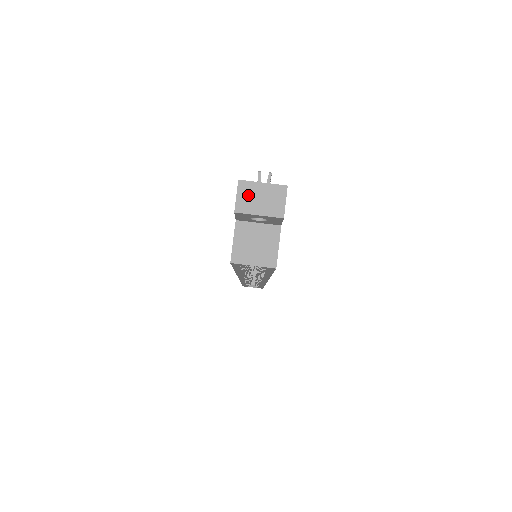
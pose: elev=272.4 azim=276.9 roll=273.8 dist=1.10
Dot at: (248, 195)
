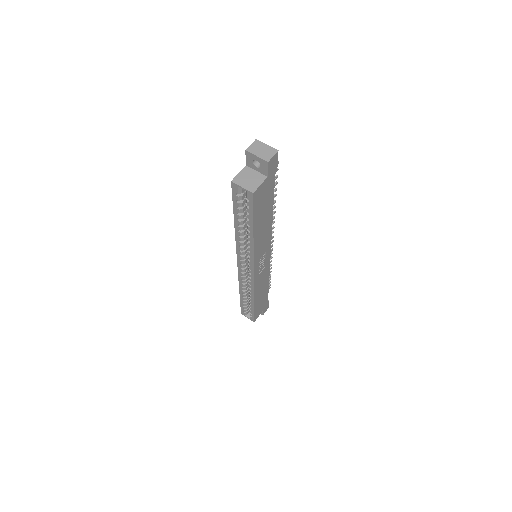
Dot at: (257, 146)
